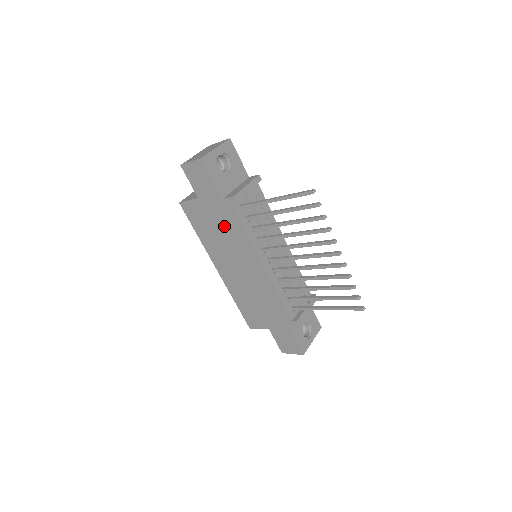
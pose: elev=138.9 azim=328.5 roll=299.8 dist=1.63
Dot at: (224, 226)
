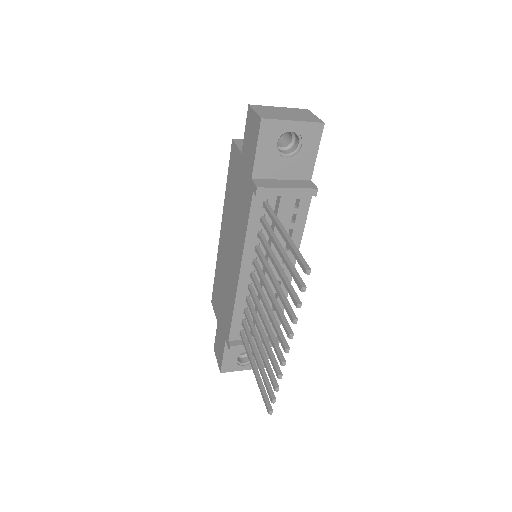
Dot at: (240, 203)
